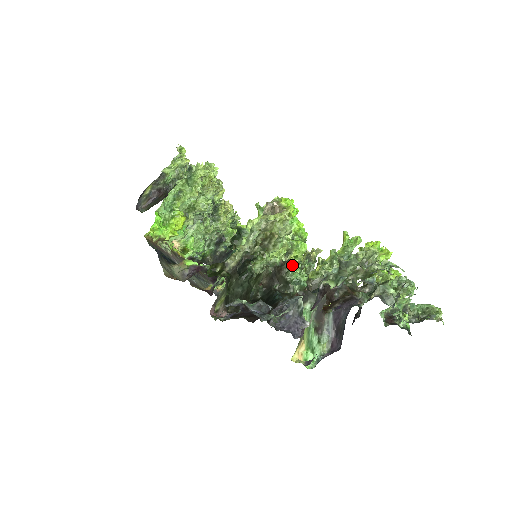
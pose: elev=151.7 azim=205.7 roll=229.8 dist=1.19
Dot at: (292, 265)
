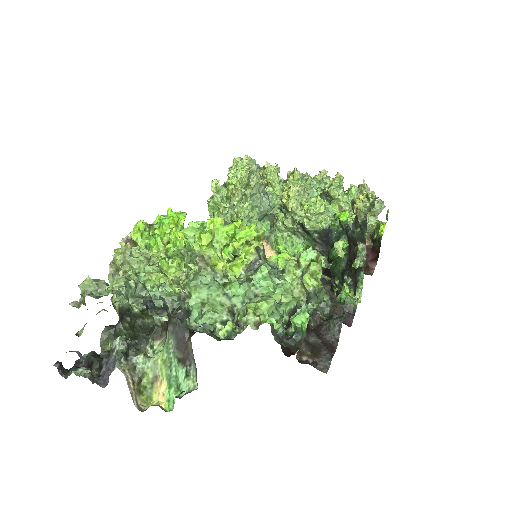
Dot at: occluded
